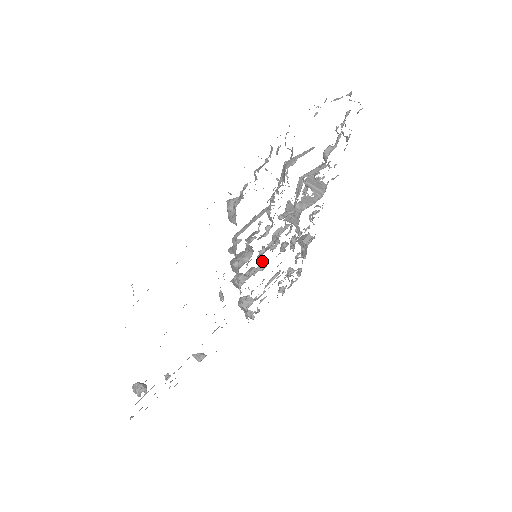
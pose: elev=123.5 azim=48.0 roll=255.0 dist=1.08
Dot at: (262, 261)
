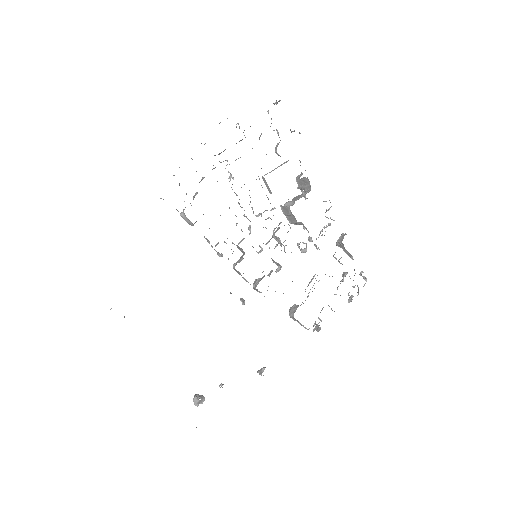
Dot at: occluded
